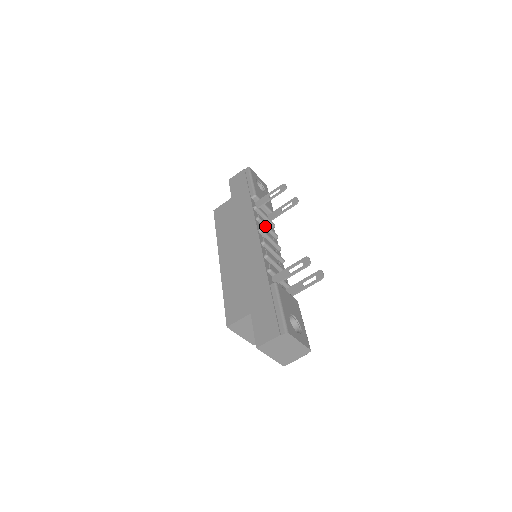
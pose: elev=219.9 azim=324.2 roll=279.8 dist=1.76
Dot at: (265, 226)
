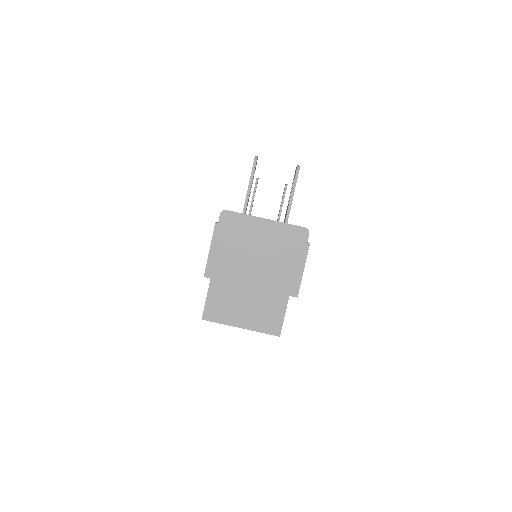
Dot at: occluded
